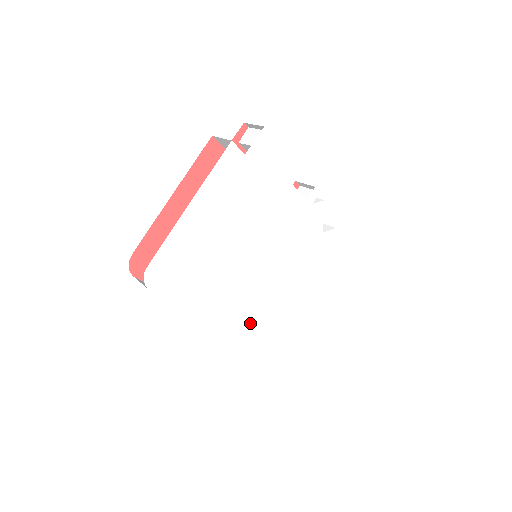
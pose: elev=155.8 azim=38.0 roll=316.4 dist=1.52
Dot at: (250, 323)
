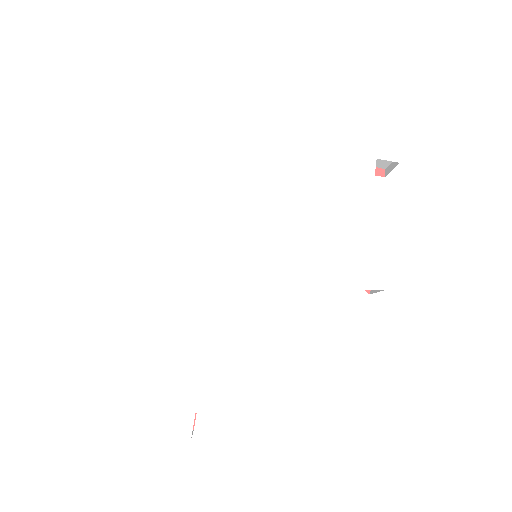
Dot at: (162, 281)
